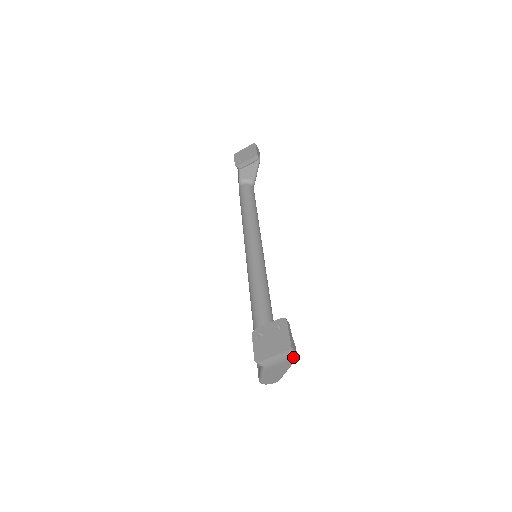
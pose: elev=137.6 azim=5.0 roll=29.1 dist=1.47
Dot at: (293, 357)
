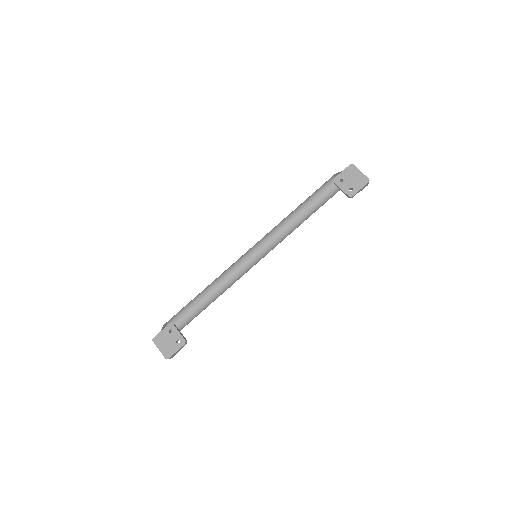
Dot at: occluded
